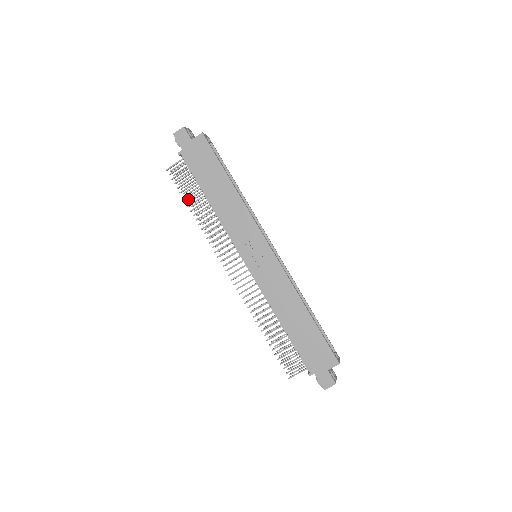
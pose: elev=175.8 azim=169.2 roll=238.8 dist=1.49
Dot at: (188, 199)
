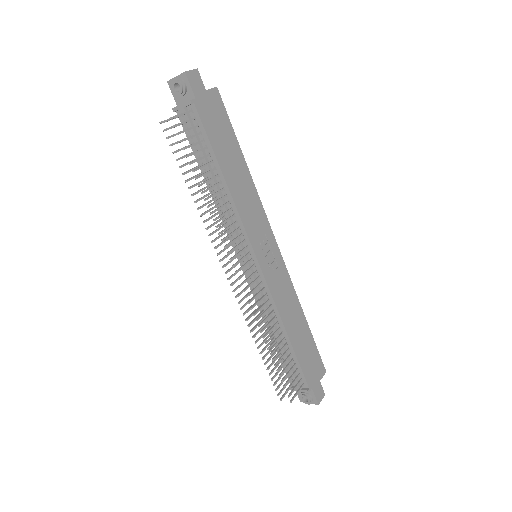
Dot at: (197, 168)
